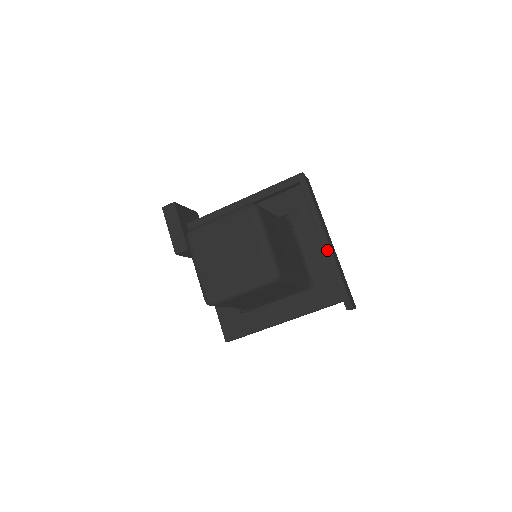
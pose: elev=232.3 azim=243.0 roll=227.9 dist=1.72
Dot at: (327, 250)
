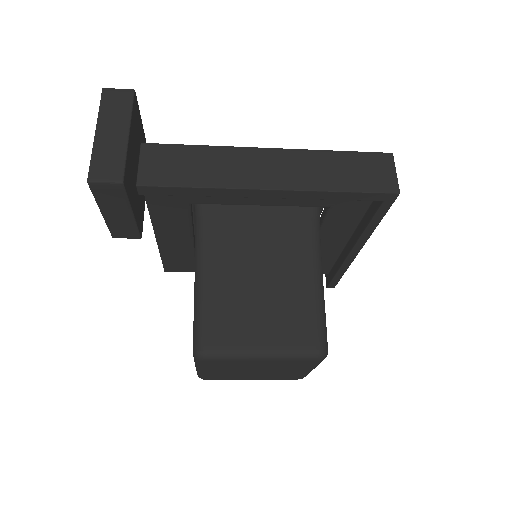
Dot at: (350, 259)
